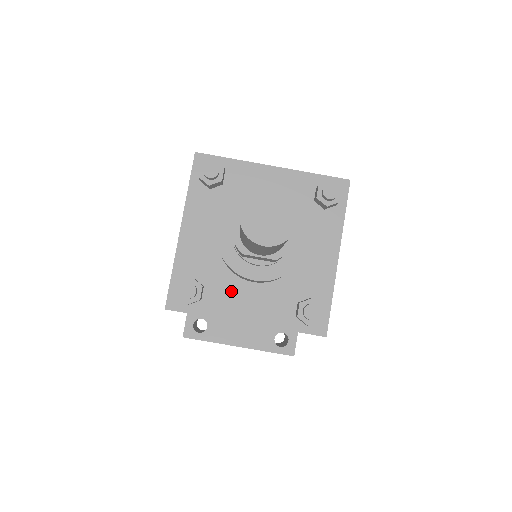
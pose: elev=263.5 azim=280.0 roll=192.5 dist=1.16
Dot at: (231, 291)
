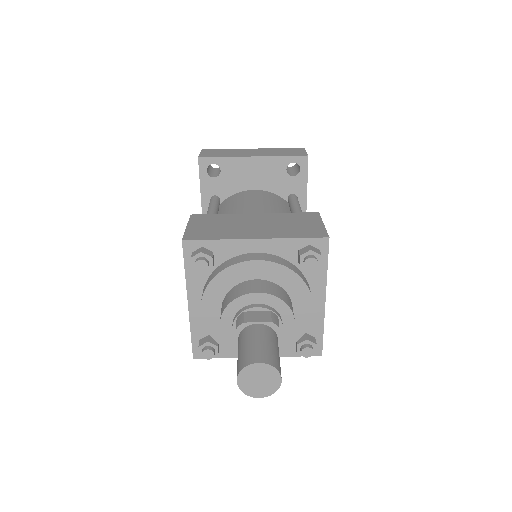
Dot at: occluded
